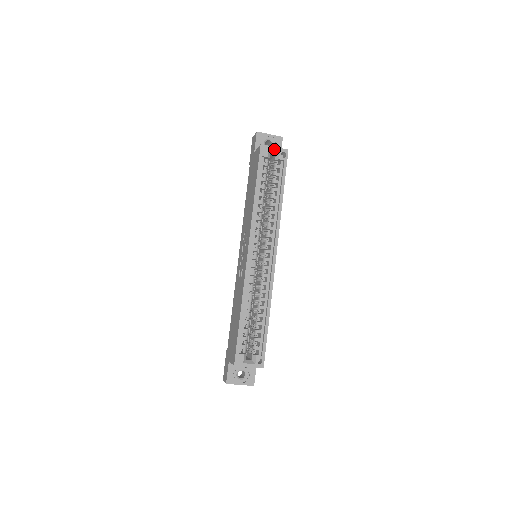
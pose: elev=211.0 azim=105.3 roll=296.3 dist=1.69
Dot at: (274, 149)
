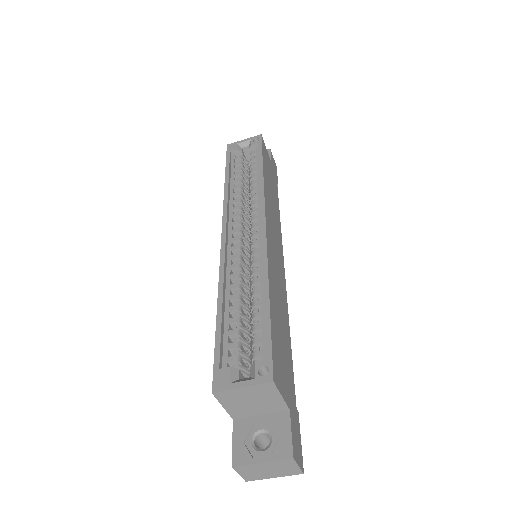
Dot at: (243, 141)
